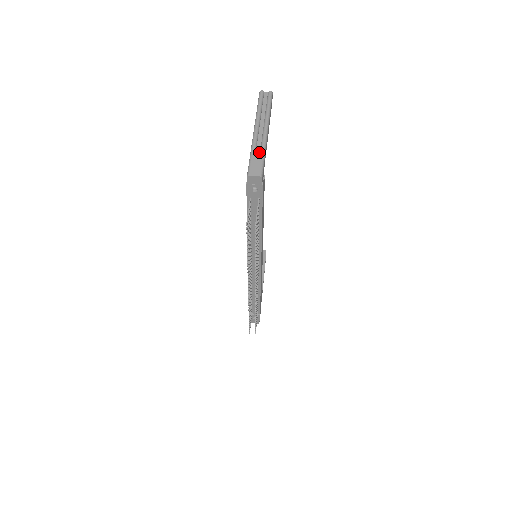
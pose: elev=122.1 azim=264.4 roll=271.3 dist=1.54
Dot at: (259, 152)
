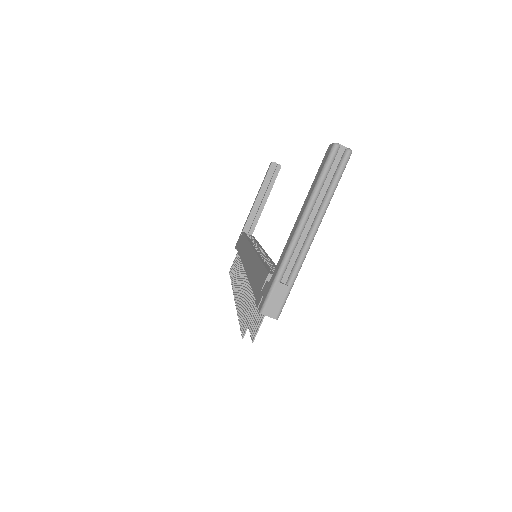
Dot at: (289, 272)
